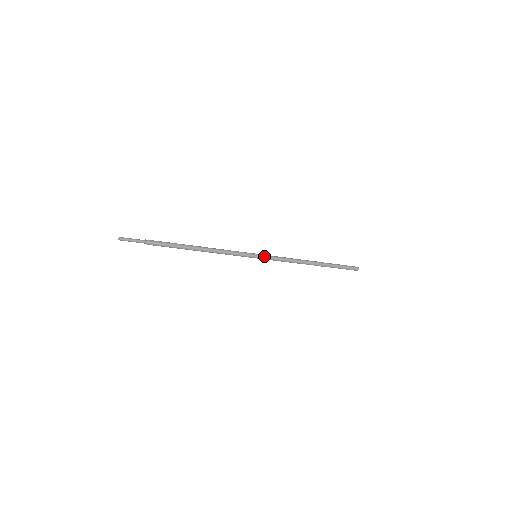
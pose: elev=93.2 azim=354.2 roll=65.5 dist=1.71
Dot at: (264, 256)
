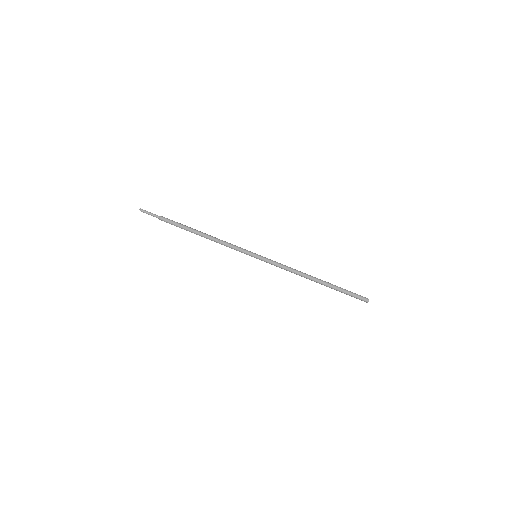
Dot at: (263, 259)
